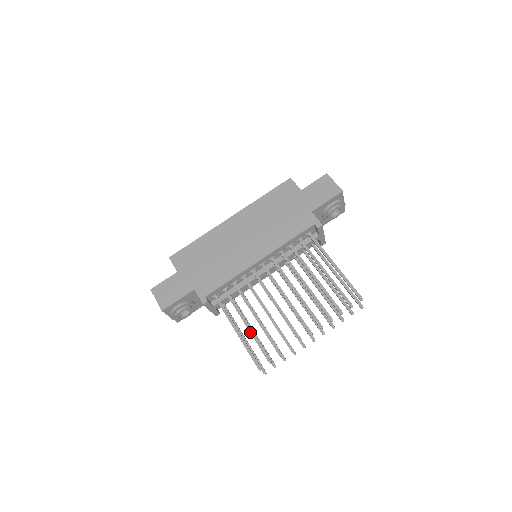
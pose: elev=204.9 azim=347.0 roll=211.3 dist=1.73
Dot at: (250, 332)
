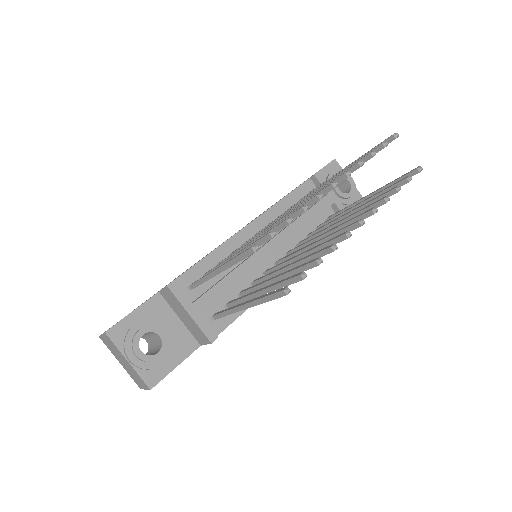
Dot at: (238, 252)
